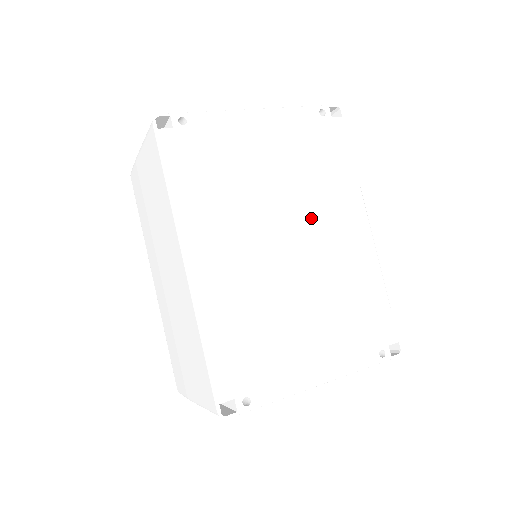
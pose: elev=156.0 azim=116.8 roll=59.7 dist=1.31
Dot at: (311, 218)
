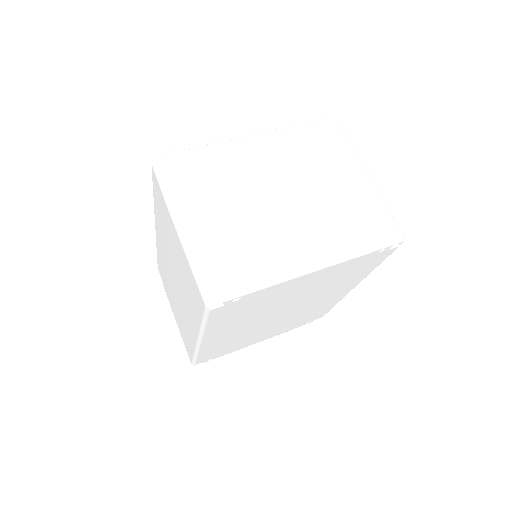
Dot at: (311, 300)
